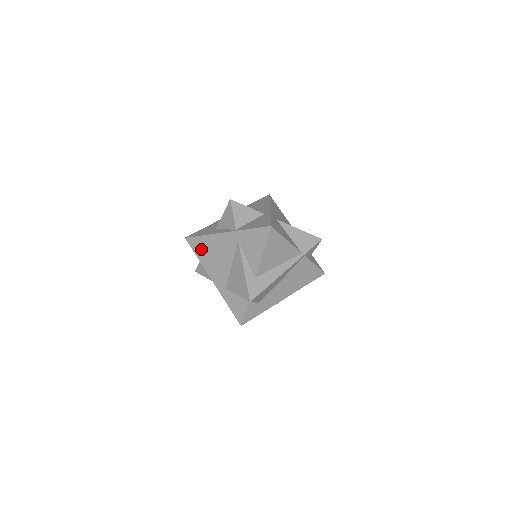
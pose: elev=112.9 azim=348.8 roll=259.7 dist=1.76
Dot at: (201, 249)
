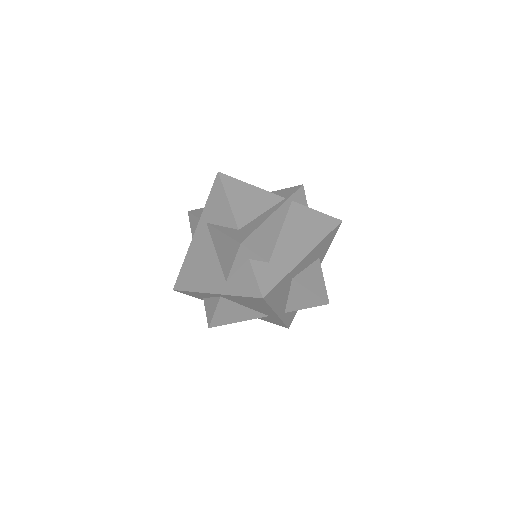
Dot at: (188, 278)
